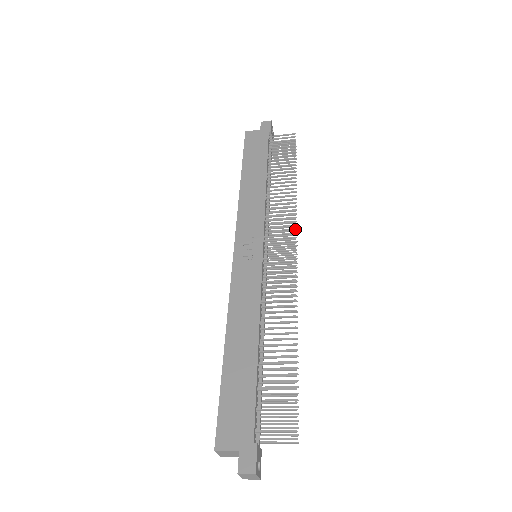
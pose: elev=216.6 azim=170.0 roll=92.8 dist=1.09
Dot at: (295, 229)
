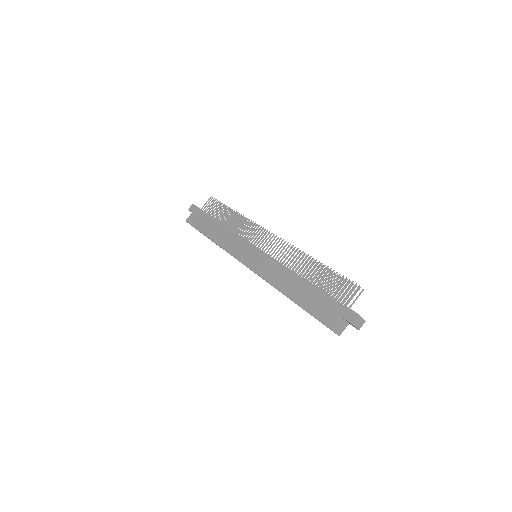
Dot at: occluded
